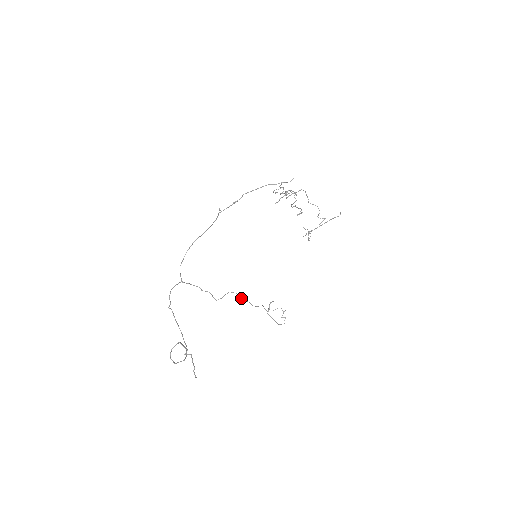
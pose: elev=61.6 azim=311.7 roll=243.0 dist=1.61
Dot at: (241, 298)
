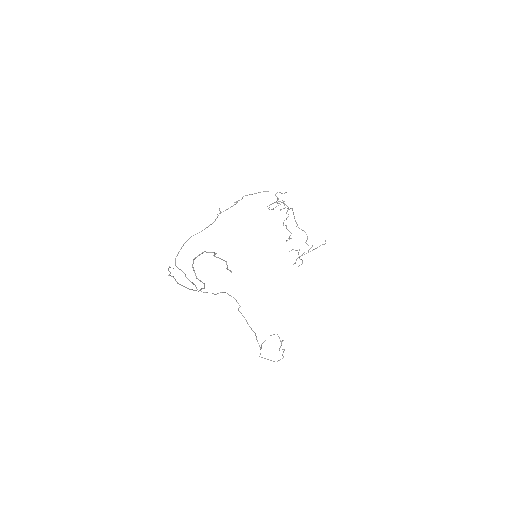
Dot at: (239, 305)
